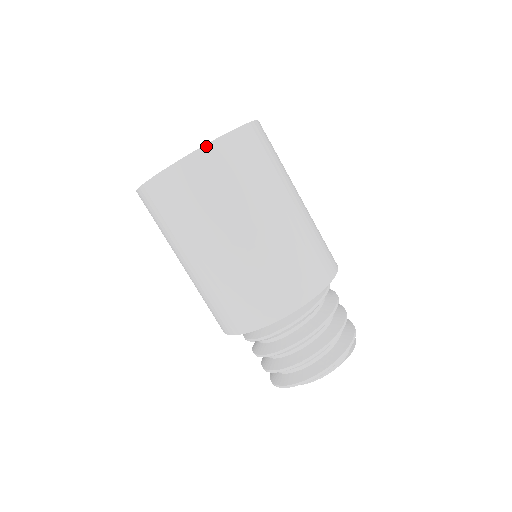
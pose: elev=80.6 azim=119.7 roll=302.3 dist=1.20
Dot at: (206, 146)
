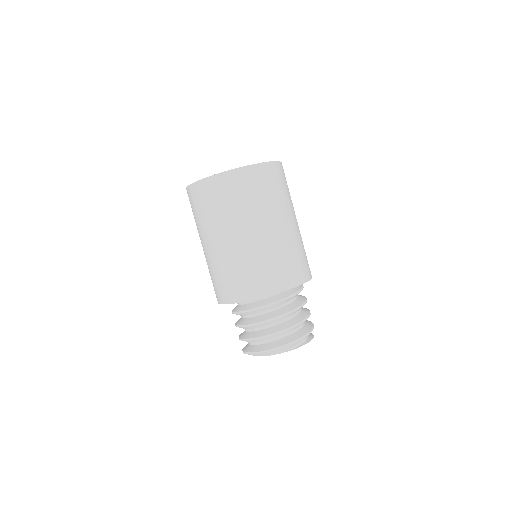
Dot at: (226, 172)
